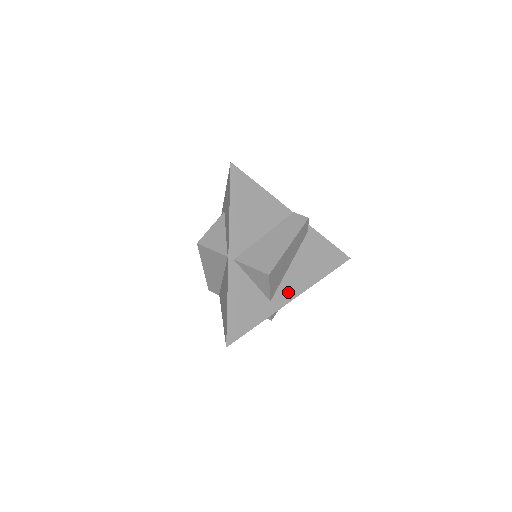
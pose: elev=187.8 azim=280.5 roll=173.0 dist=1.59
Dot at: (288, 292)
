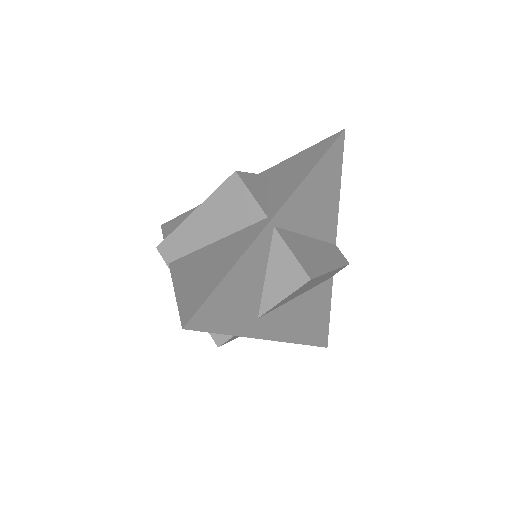
Dot at: (275, 326)
